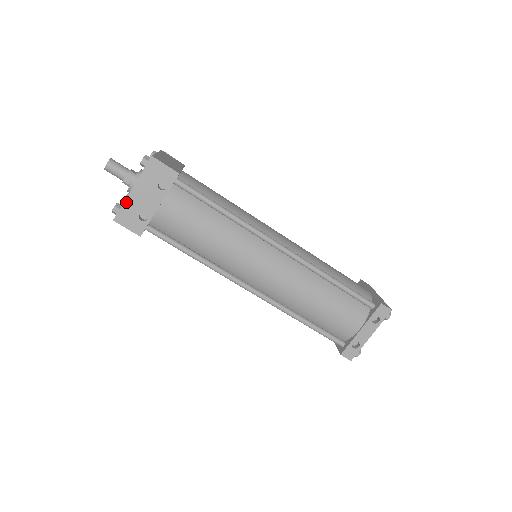
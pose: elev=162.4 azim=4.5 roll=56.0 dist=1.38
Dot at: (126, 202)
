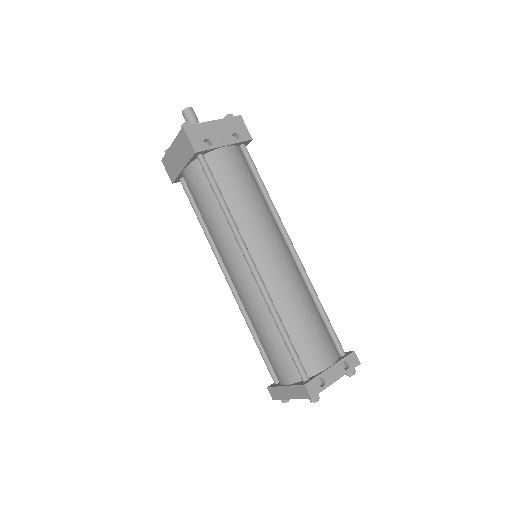
Dot at: (202, 124)
